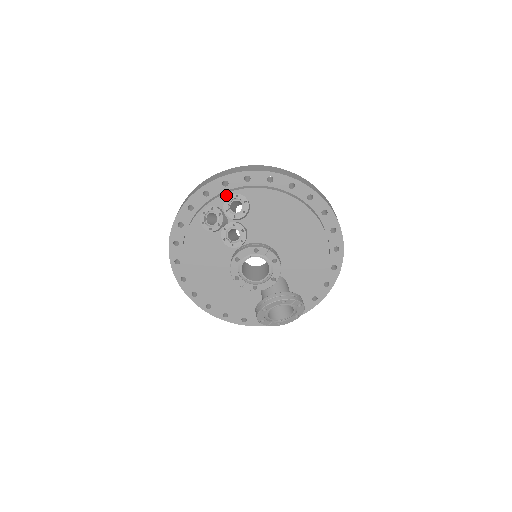
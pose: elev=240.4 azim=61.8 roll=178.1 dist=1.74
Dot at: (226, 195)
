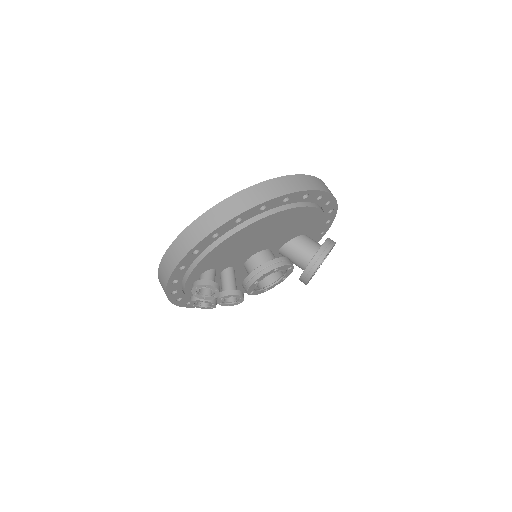
Dot at: (187, 284)
